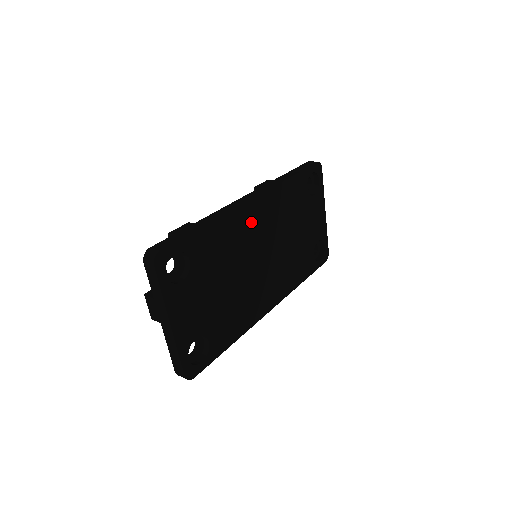
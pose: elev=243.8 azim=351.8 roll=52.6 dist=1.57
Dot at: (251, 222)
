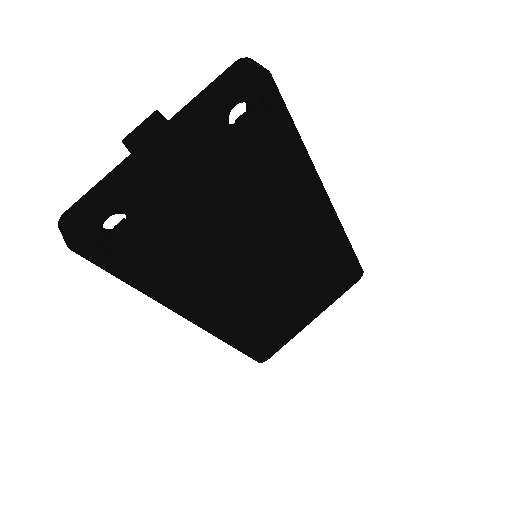
Dot at: (305, 217)
